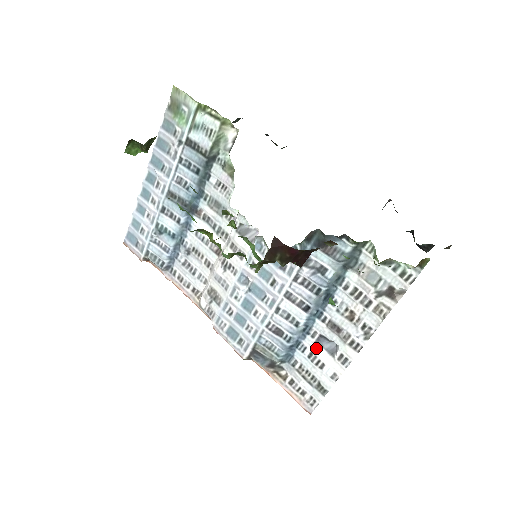
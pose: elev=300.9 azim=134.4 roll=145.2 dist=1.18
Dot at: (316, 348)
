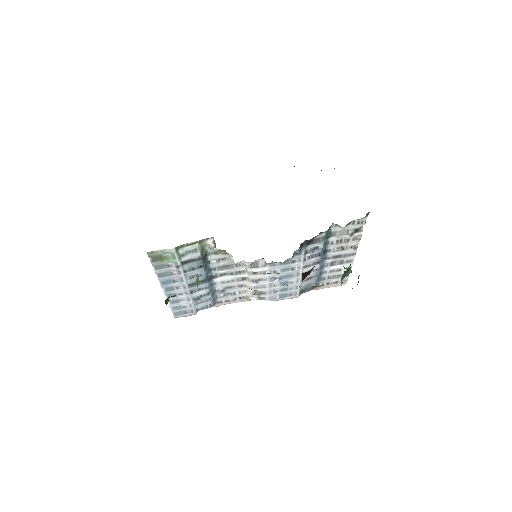
Dot at: (332, 268)
